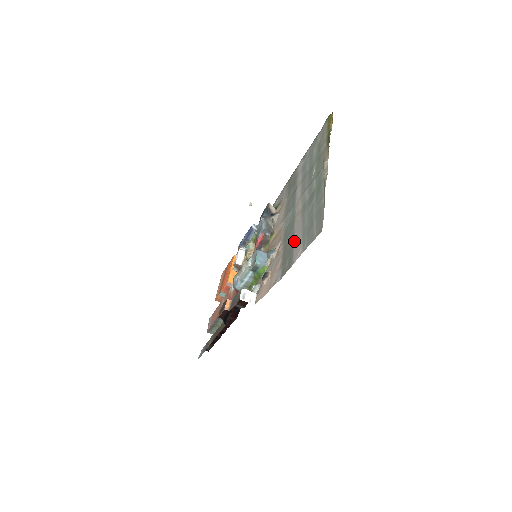
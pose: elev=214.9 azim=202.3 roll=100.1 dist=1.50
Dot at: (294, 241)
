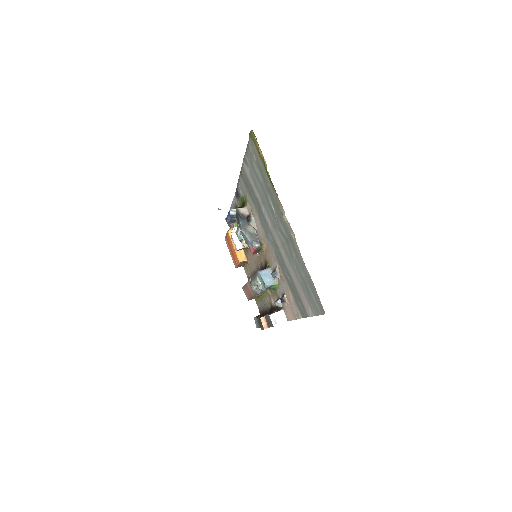
Dot at: (295, 286)
